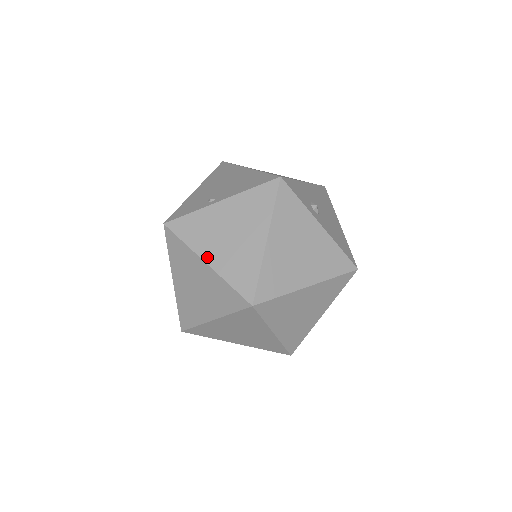
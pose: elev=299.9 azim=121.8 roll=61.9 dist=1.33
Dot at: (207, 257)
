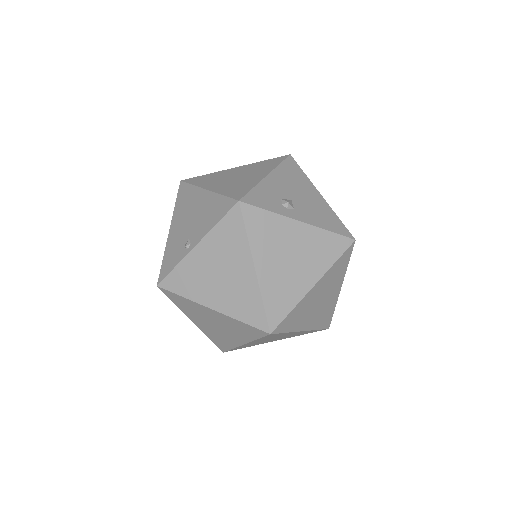
Dot at: (210, 303)
